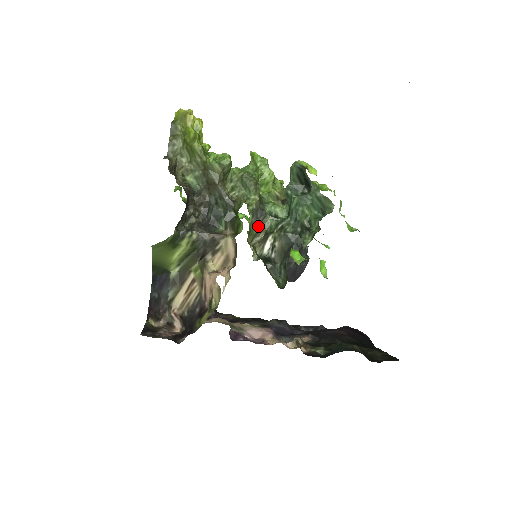
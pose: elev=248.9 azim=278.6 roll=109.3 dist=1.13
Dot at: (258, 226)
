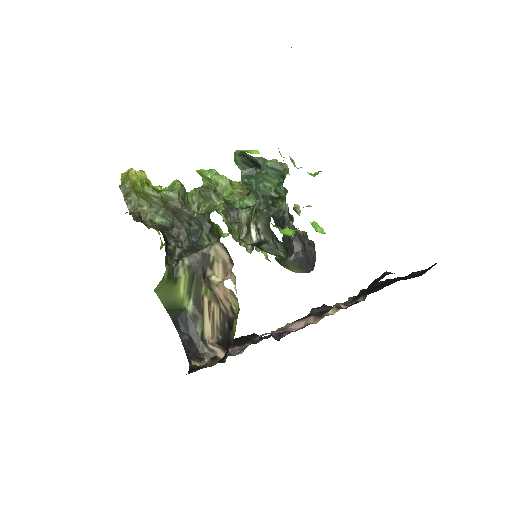
Dot at: (236, 223)
